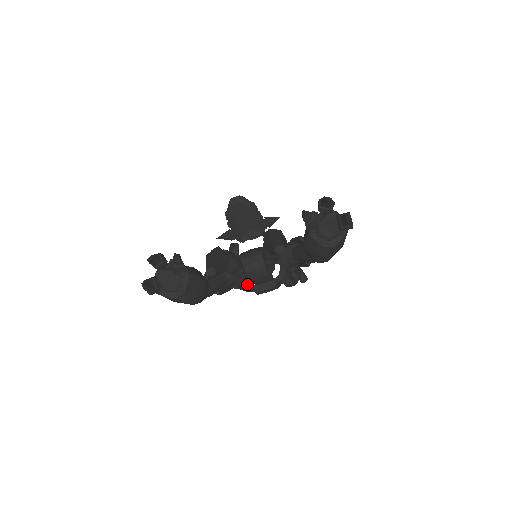
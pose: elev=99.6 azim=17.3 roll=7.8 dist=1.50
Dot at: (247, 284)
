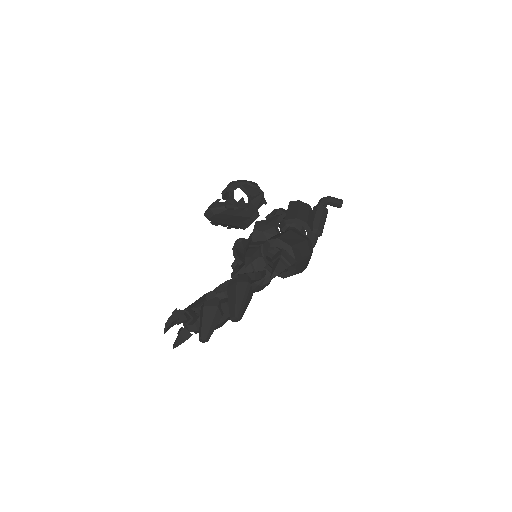
Dot at: occluded
